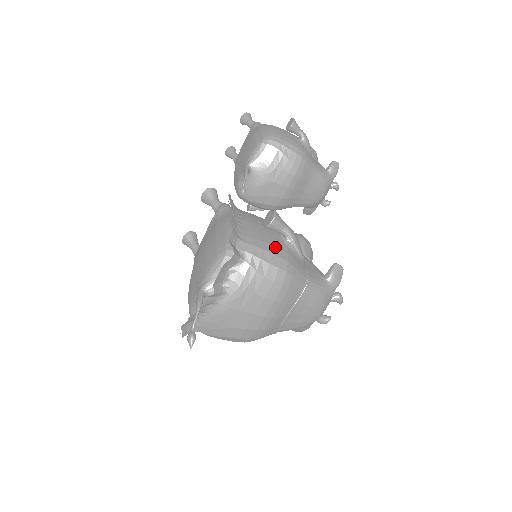
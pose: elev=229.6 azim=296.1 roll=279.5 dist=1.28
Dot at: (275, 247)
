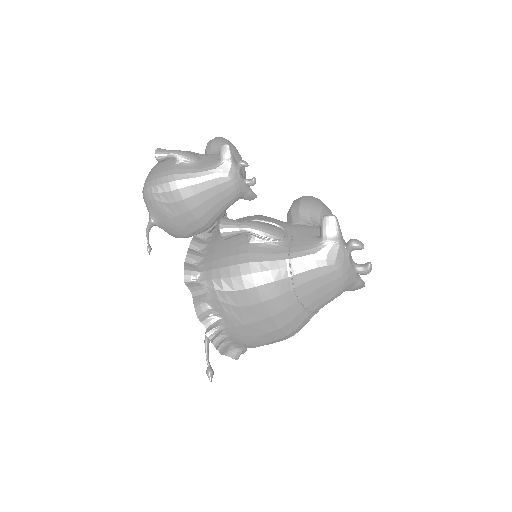
Dot at: (233, 256)
